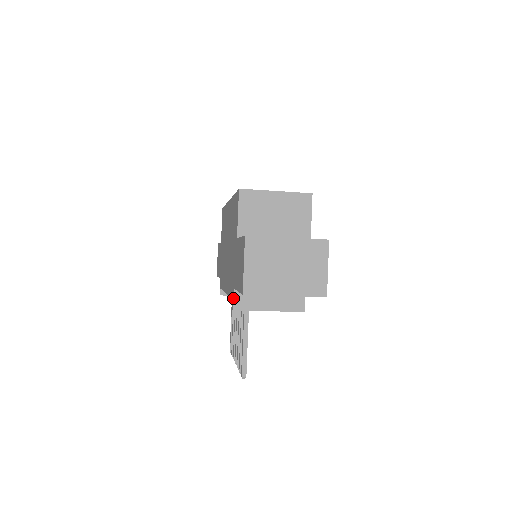
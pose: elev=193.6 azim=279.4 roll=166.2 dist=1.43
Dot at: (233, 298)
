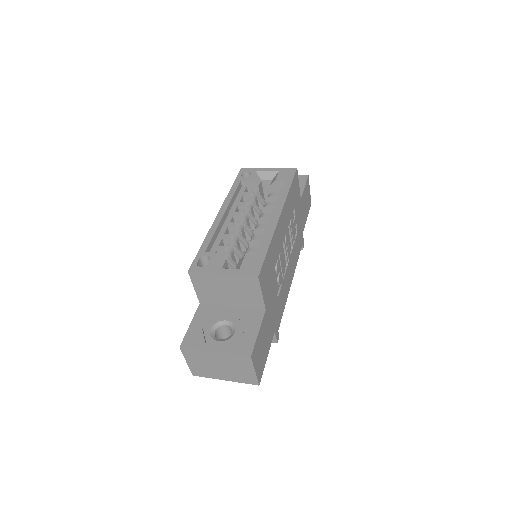
Dot at: occluded
